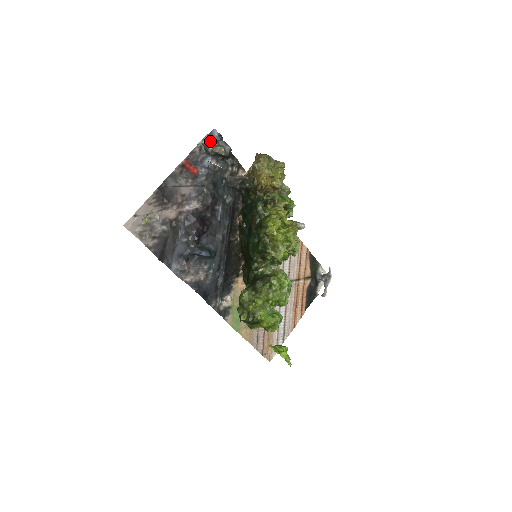
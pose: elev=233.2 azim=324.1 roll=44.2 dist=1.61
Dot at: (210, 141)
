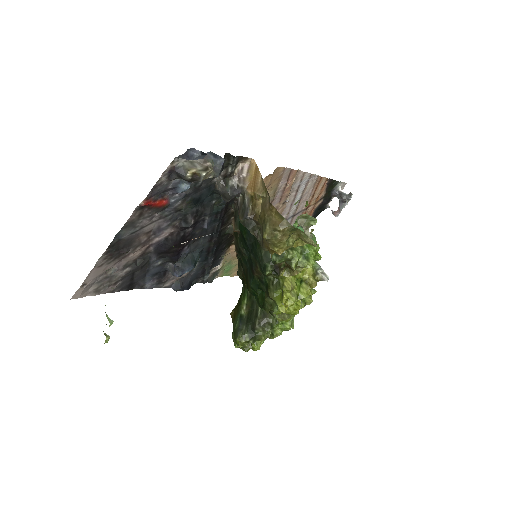
Dot at: (186, 158)
